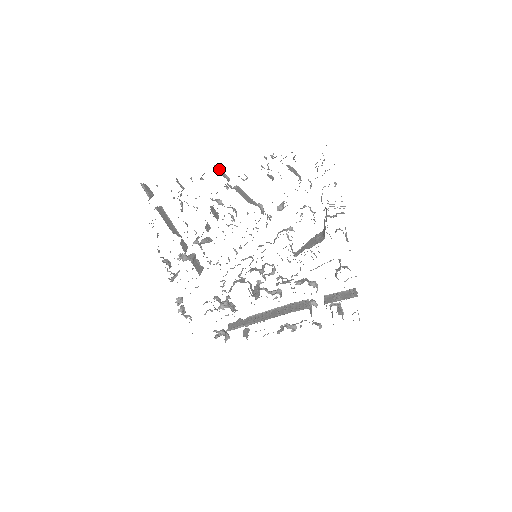
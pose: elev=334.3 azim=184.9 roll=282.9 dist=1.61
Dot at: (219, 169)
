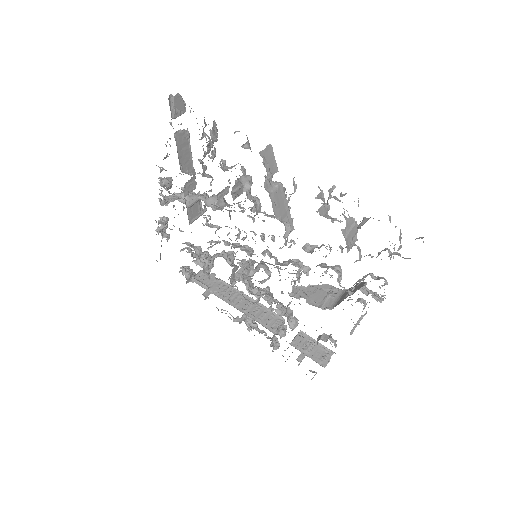
Dot at: (272, 152)
